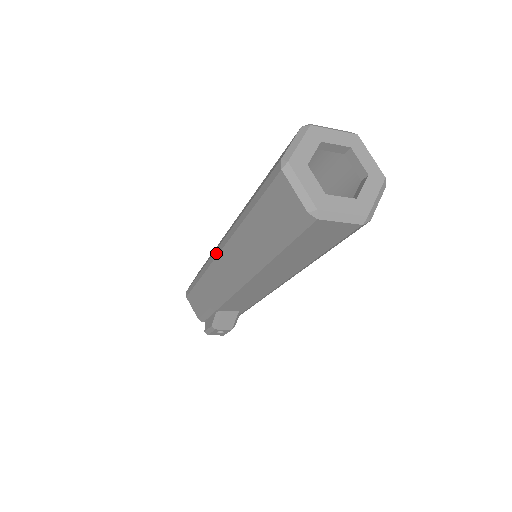
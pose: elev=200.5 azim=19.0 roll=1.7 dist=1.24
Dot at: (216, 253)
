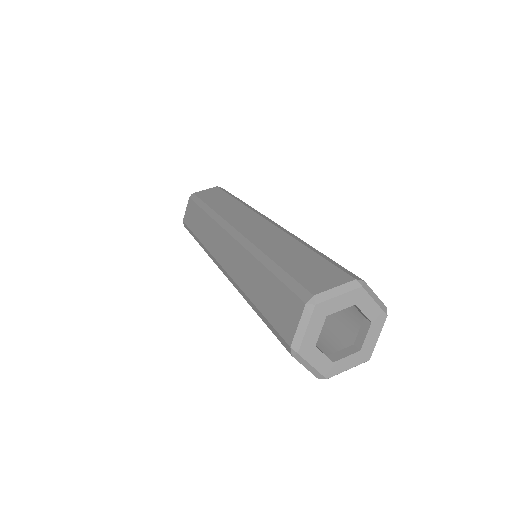
Dot at: (218, 266)
